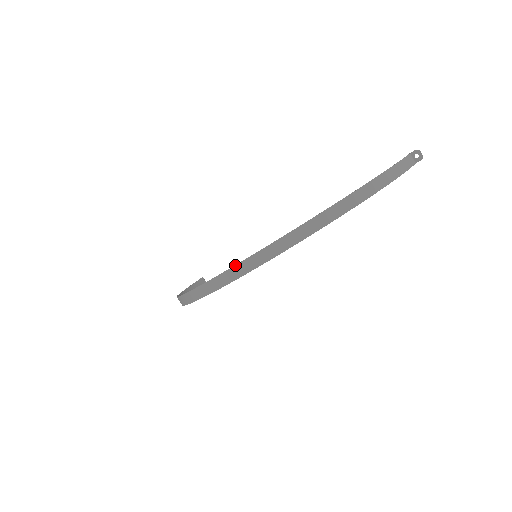
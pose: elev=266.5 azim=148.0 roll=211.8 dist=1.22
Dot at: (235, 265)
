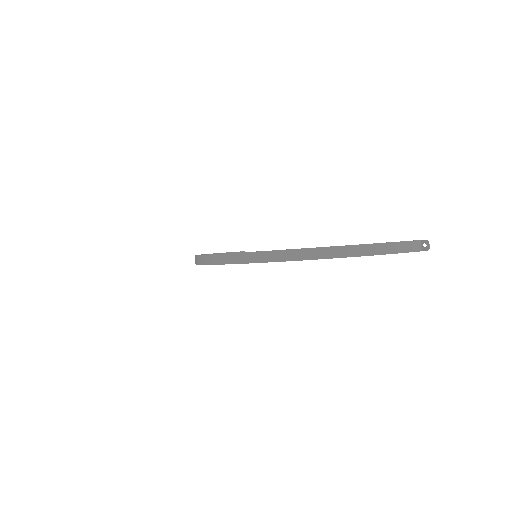
Dot at: (220, 254)
